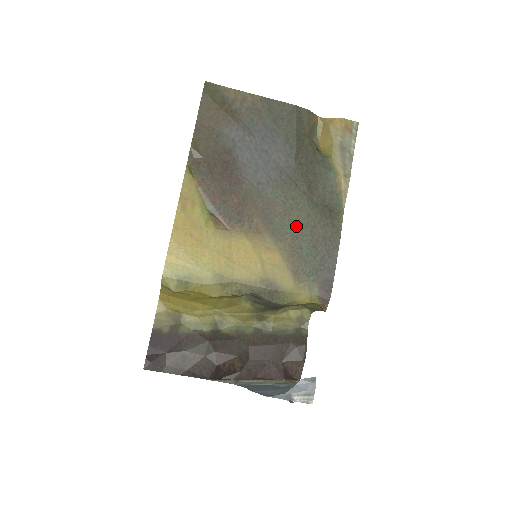
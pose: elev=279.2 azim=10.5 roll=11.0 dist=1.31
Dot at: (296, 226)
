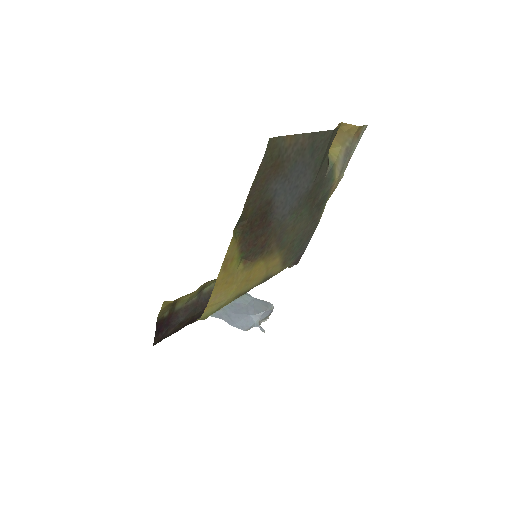
Dot at: (296, 233)
